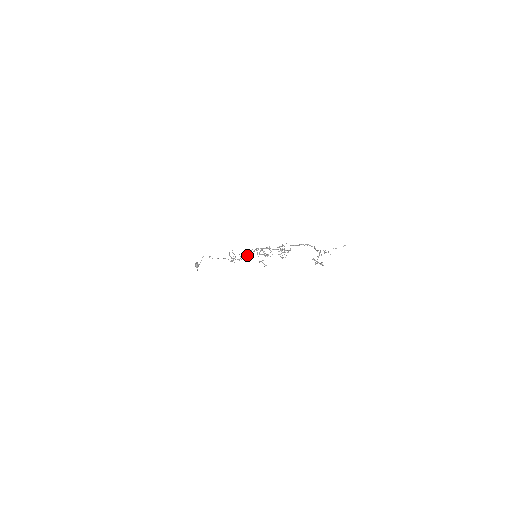
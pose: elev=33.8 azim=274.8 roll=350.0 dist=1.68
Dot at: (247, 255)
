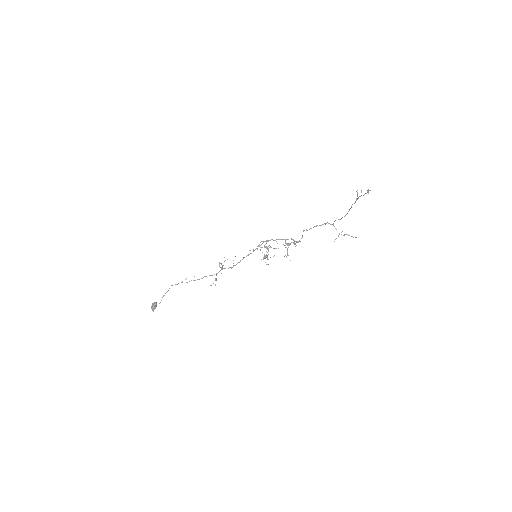
Dot at: (244, 257)
